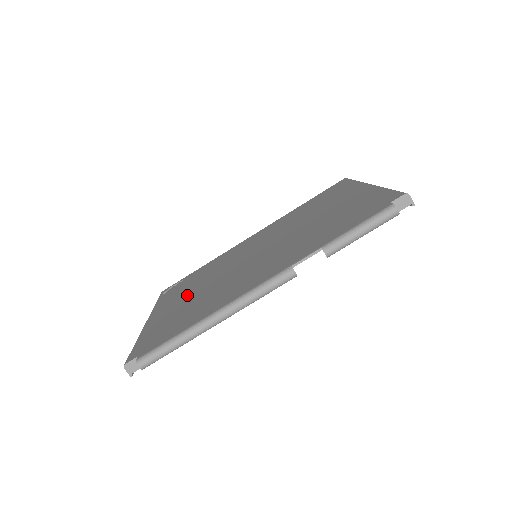
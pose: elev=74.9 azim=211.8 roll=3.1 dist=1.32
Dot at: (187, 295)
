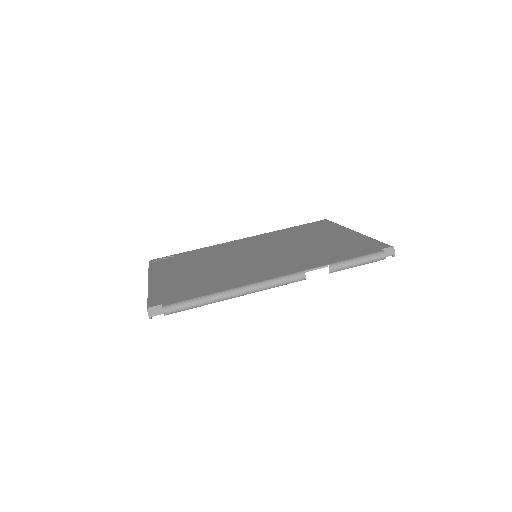
Dot at: (191, 269)
